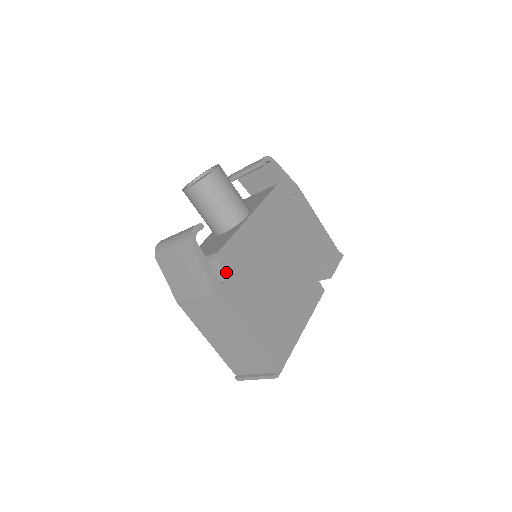
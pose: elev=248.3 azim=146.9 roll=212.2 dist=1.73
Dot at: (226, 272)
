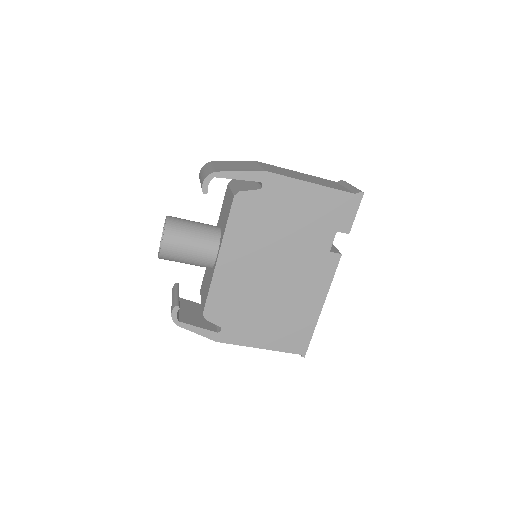
Dot at: (218, 322)
